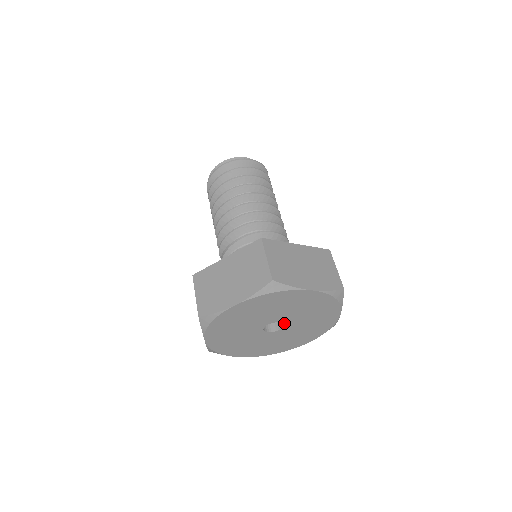
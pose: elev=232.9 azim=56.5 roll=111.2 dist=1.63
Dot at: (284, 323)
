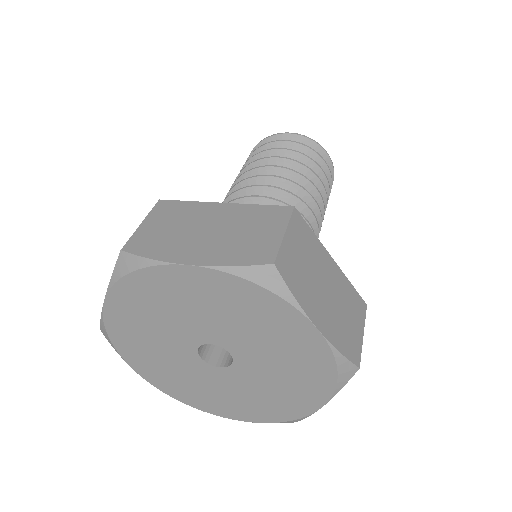
Dot at: (224, 347)
